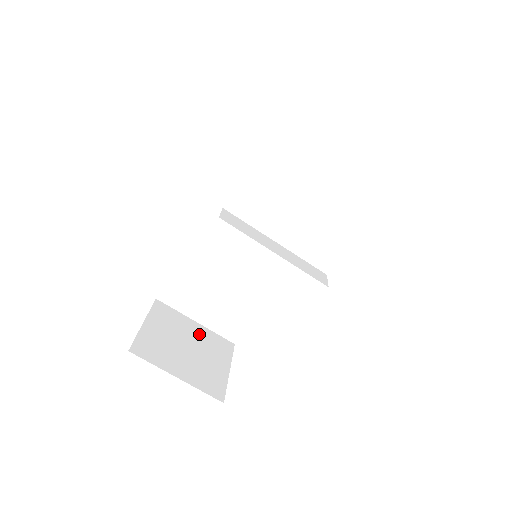
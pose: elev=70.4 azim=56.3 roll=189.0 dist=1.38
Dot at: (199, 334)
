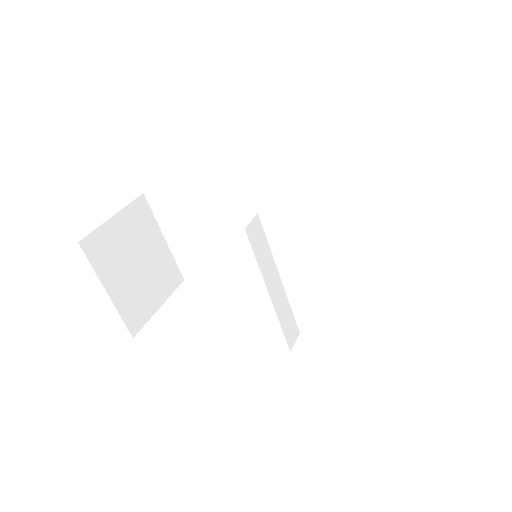
Dot at: (159, 254)
